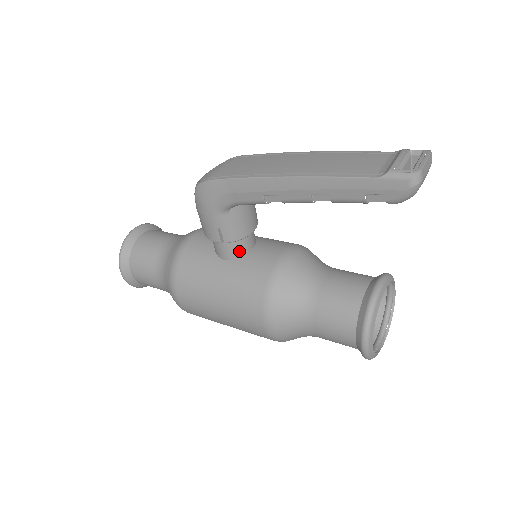
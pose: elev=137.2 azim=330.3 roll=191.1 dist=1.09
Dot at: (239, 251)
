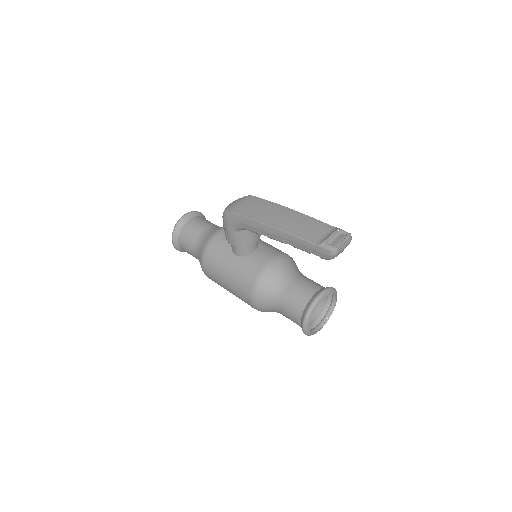
Dot at: (245, 252)
